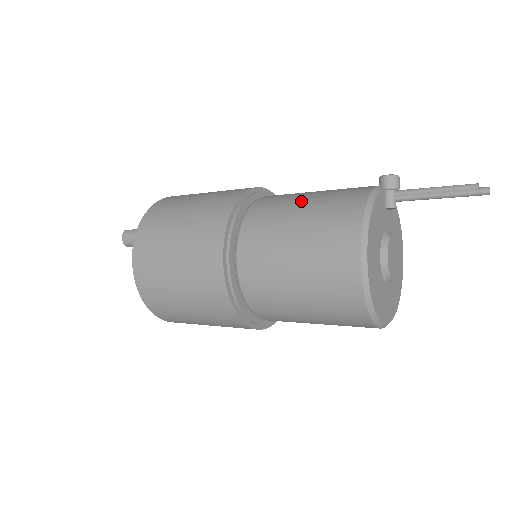
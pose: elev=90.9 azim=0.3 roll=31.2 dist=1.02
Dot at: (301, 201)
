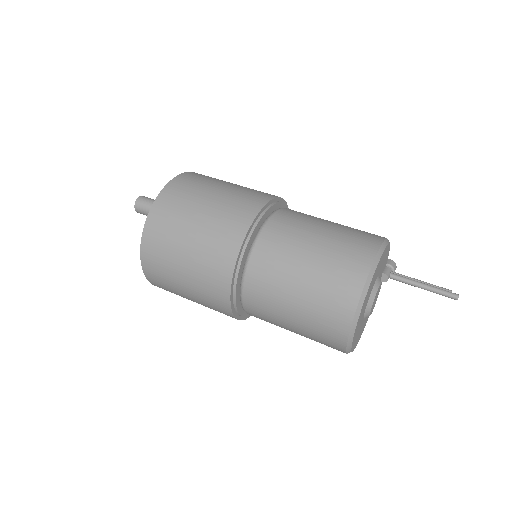
Dot at: occluded
